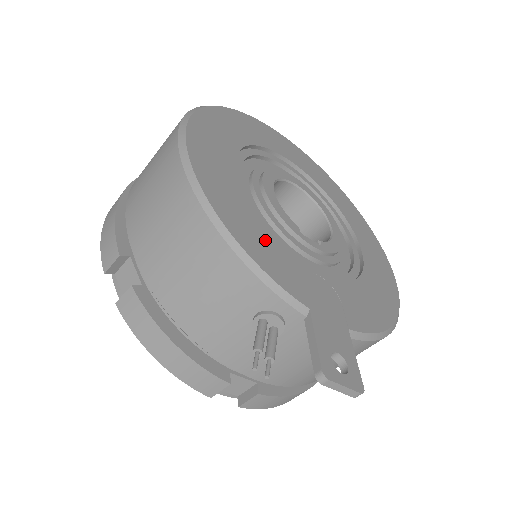
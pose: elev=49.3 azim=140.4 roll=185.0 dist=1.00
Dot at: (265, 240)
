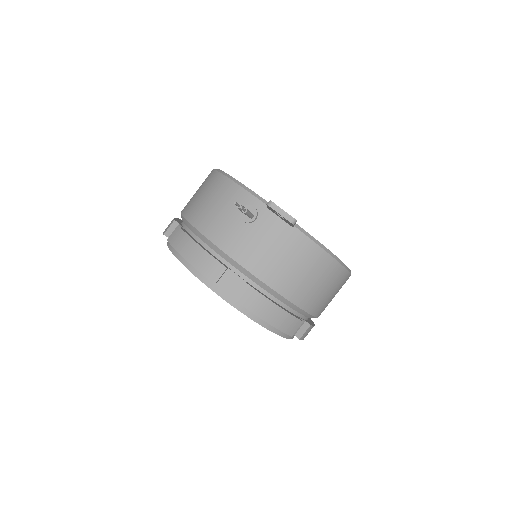
Dot at: occluded
